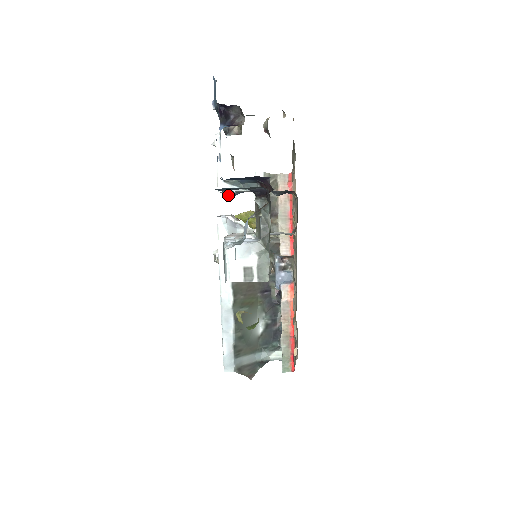
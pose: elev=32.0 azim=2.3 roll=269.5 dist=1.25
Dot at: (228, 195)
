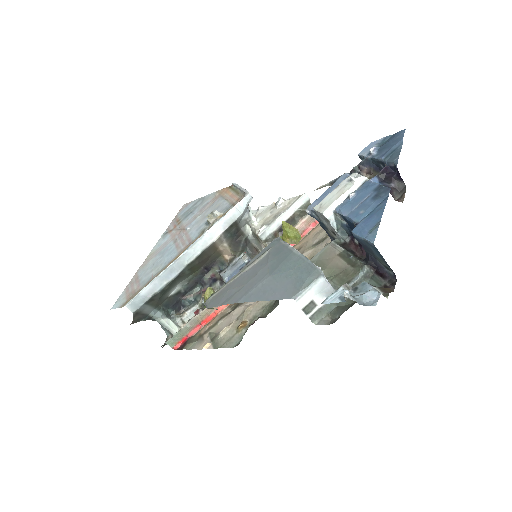
Dot at: (308, 211)
